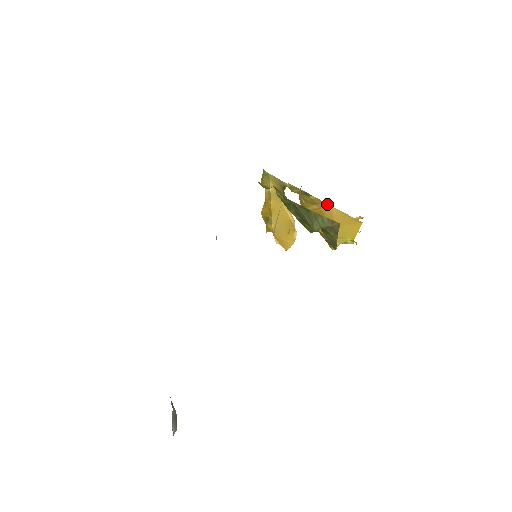
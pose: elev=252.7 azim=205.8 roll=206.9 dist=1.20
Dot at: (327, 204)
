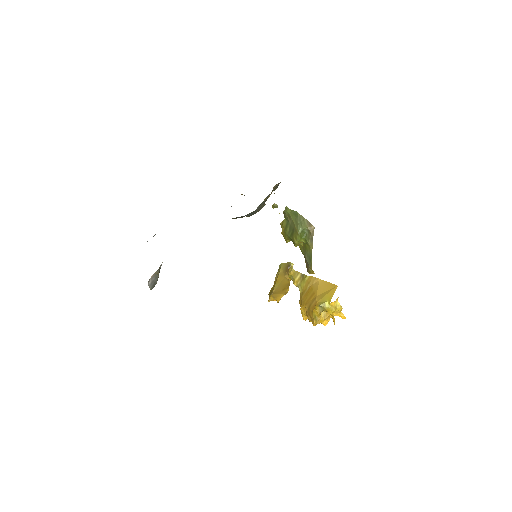
Dot at: (316, 278)
